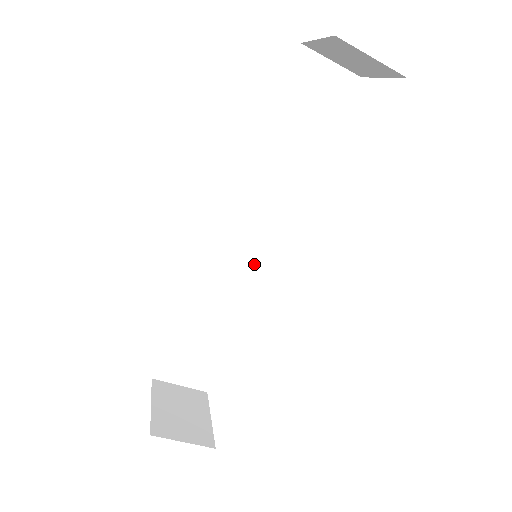
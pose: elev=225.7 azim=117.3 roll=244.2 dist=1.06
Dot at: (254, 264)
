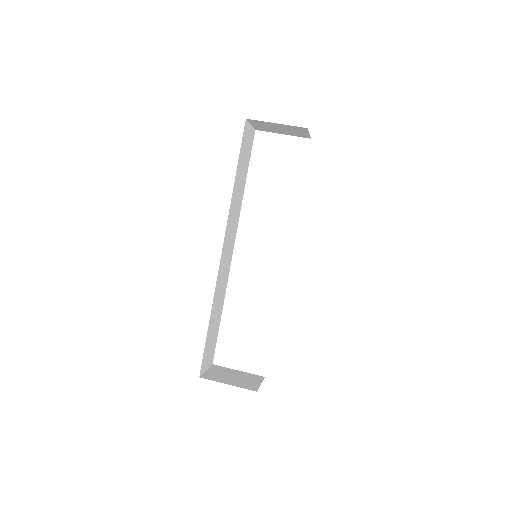
Dot at: (228, 264)
